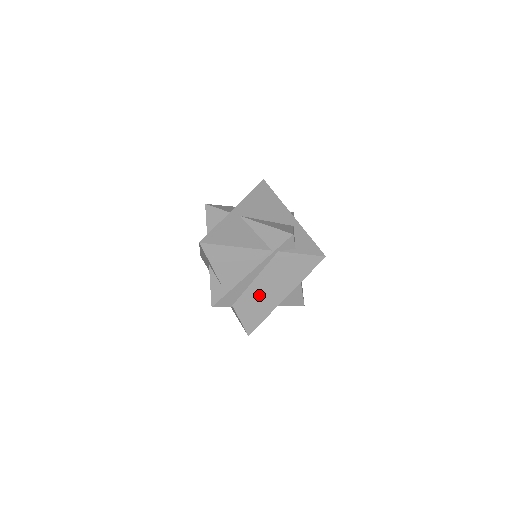
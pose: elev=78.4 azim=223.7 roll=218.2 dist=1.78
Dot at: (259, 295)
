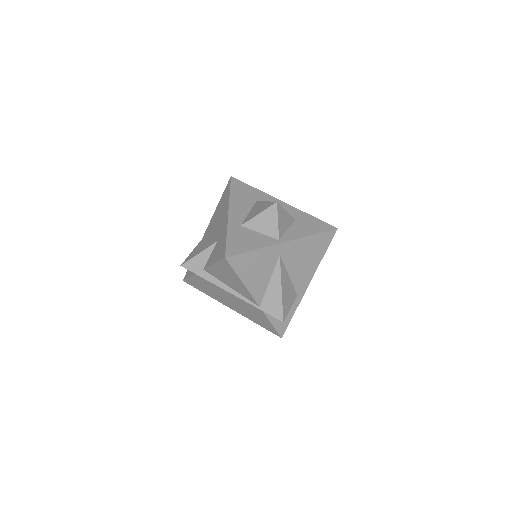
Dot at: (219, 293)
